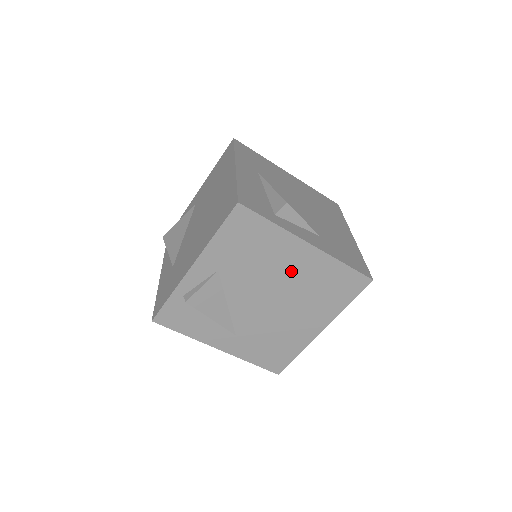
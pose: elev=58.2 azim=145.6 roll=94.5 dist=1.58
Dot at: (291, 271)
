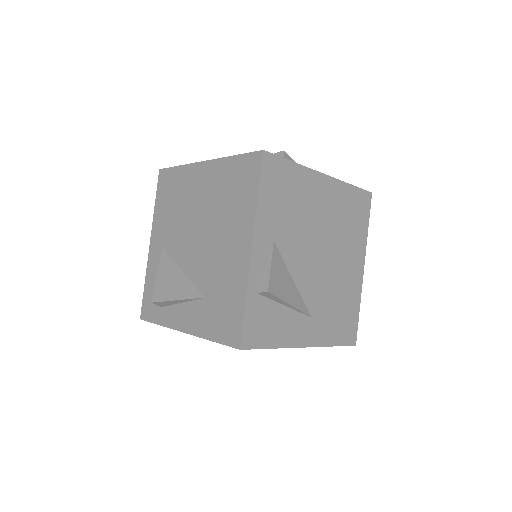
Dot at: (323, 212)
